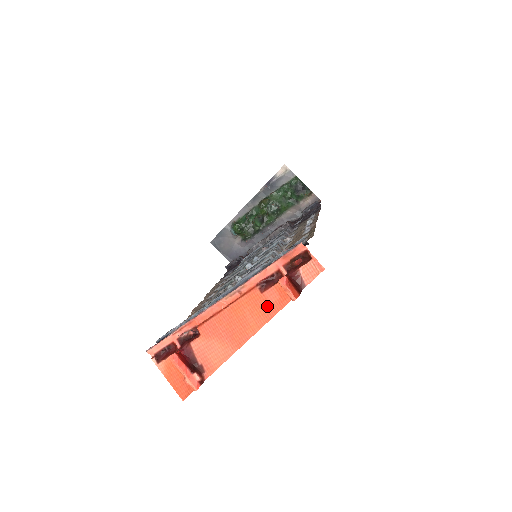
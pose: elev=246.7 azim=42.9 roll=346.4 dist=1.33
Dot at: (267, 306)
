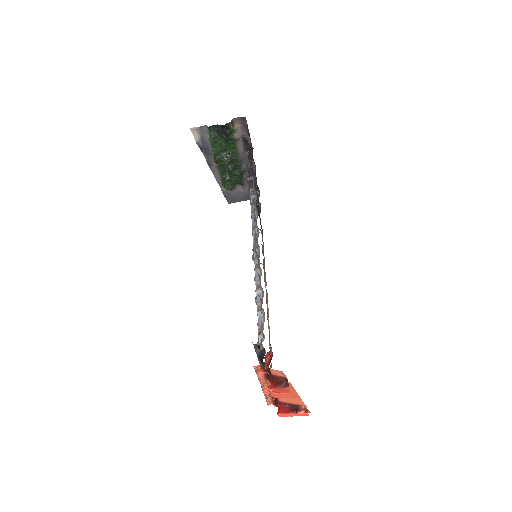
Dot at: occluded
